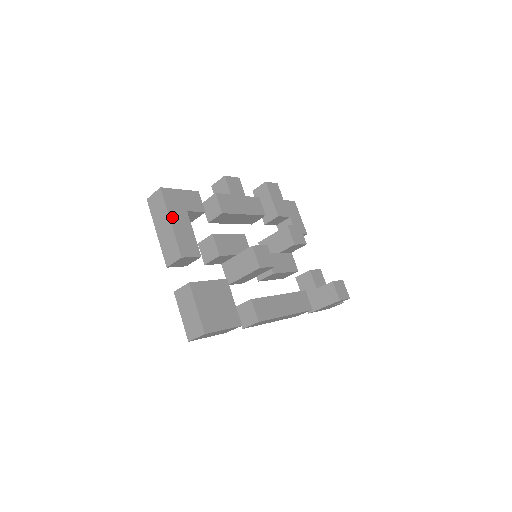
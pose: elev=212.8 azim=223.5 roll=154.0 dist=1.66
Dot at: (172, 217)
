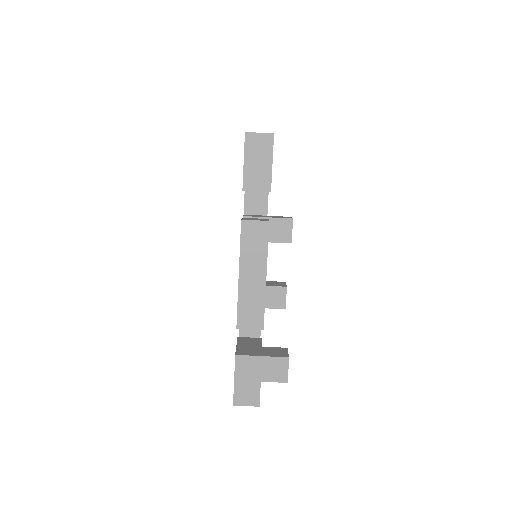
Dot at: occluded
